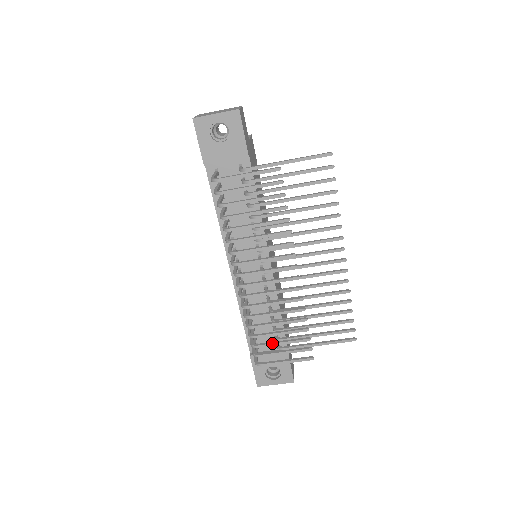
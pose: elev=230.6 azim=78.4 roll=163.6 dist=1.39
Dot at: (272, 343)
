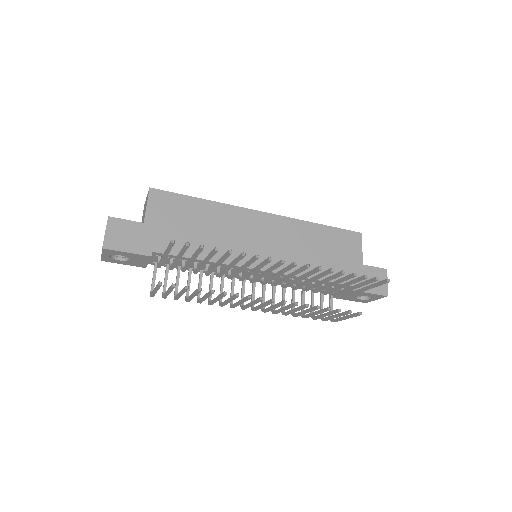
Dot at: (320, 317)
